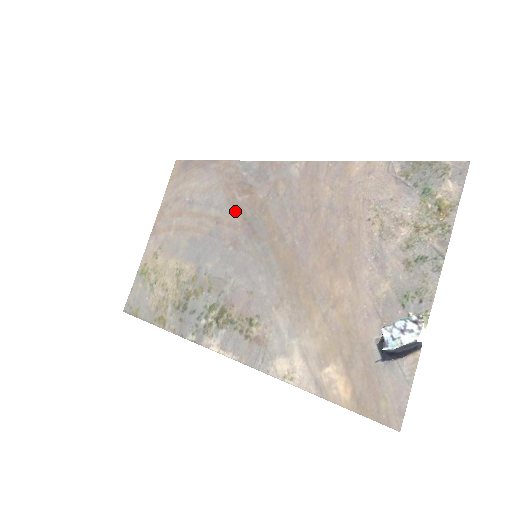
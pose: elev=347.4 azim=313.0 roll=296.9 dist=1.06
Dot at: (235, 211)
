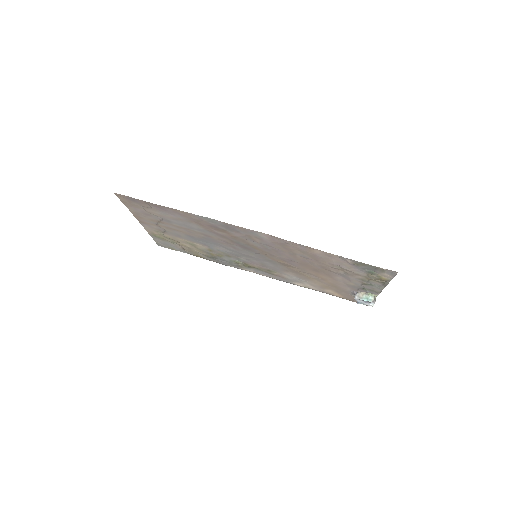
Dot at: (220, 236)
